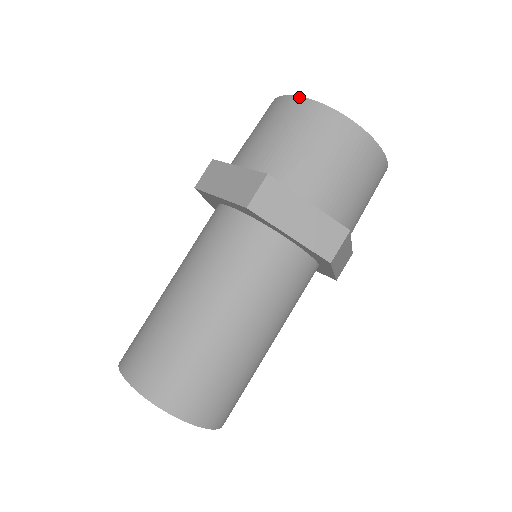
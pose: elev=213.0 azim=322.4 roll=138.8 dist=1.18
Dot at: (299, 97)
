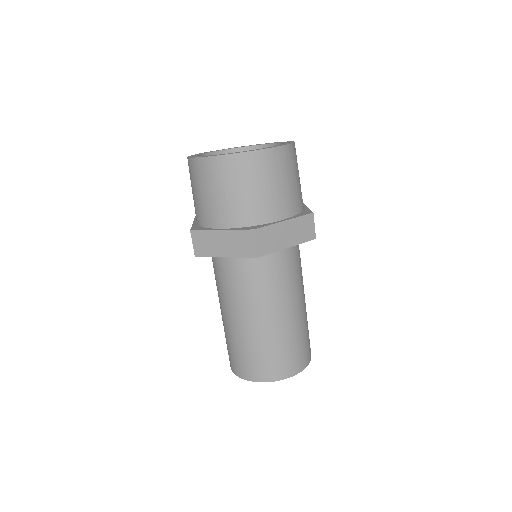
Dot at: (222, 156)
